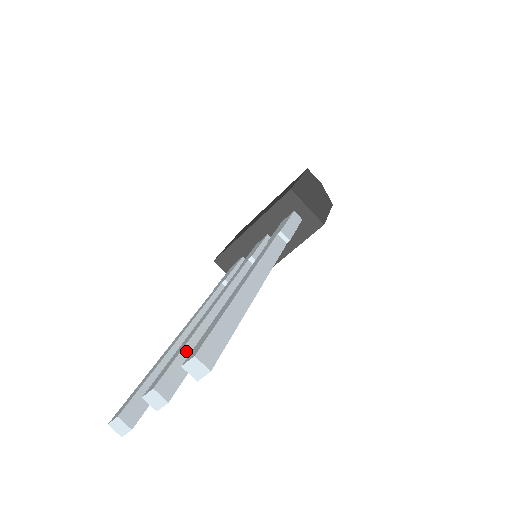
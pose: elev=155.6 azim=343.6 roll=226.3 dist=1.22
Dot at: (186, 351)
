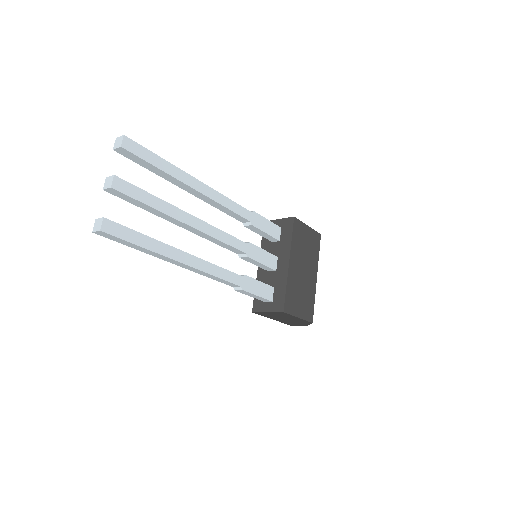
Dot at: occluded
